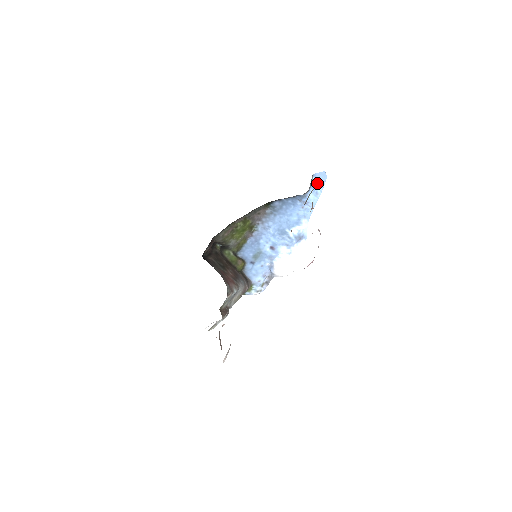
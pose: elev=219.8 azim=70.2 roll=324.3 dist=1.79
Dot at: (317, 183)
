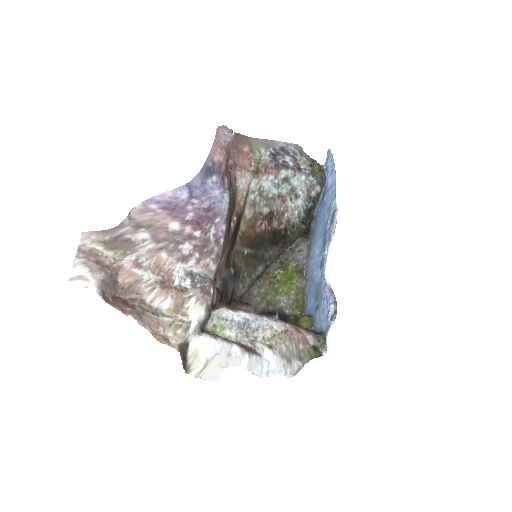
Dot at: (329, 165)
